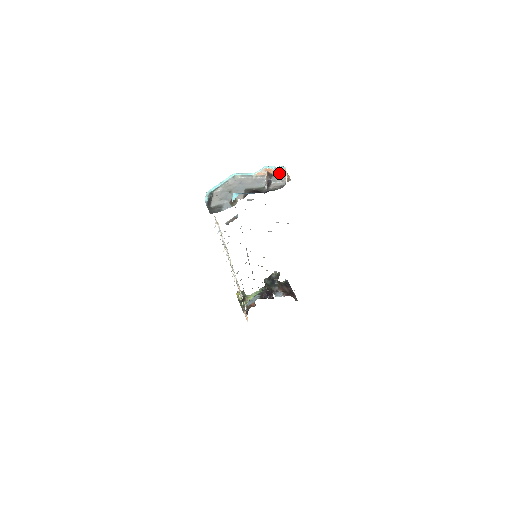
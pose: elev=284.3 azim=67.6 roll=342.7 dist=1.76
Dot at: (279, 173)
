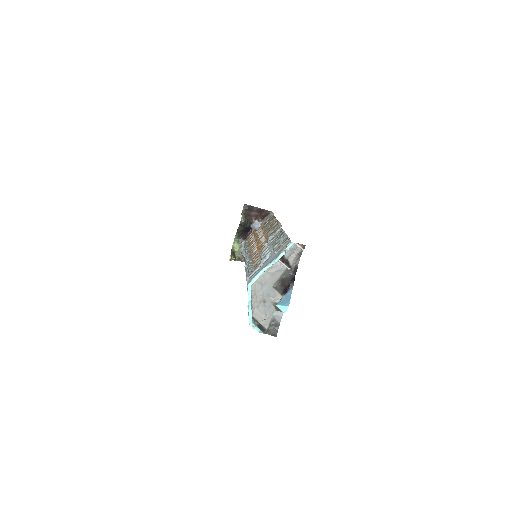
Dot at: occluded
